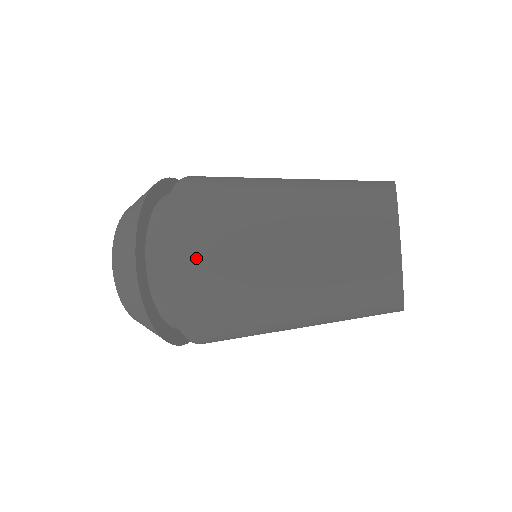
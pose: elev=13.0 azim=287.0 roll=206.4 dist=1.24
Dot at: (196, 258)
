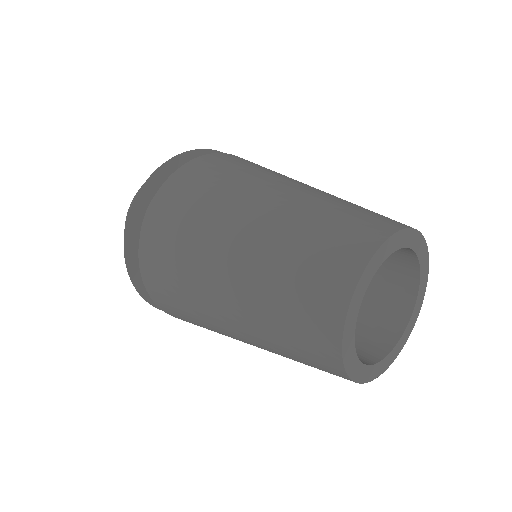
Dot at: occluded
